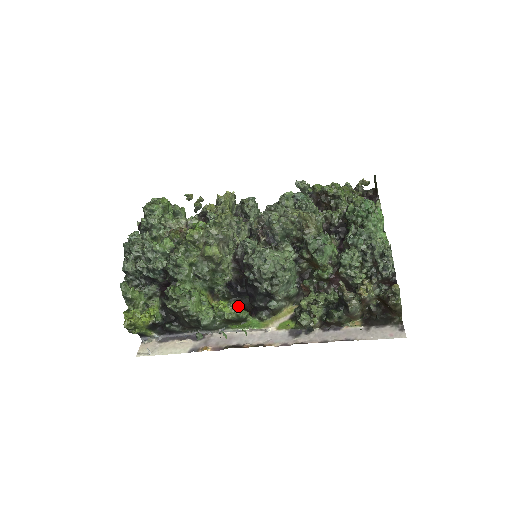
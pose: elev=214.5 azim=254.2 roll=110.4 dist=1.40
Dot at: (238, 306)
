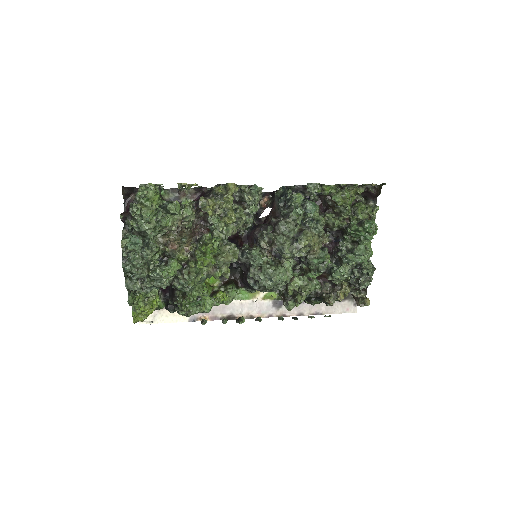
Dot at: (233, 288)
